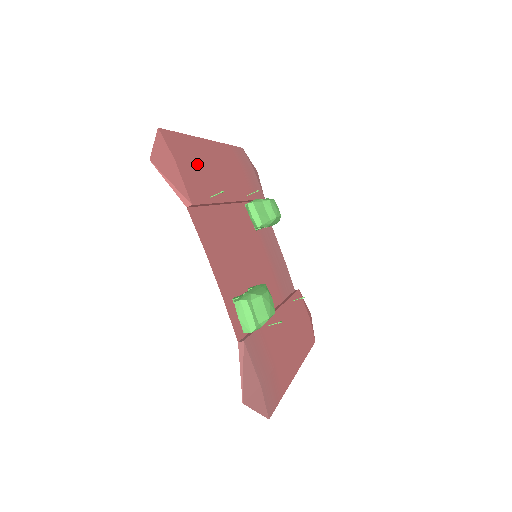
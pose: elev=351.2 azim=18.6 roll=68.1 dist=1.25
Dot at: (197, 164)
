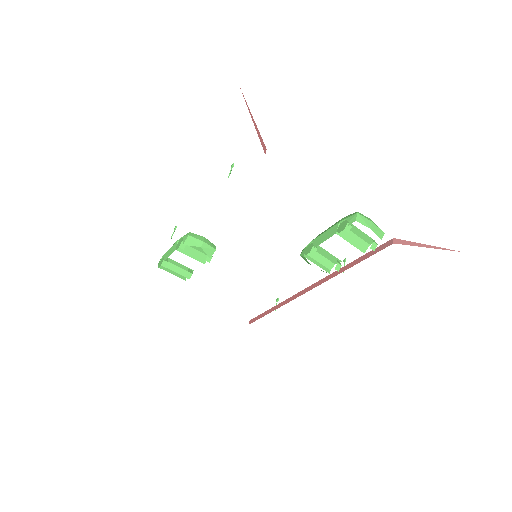
Dot at: occluded
